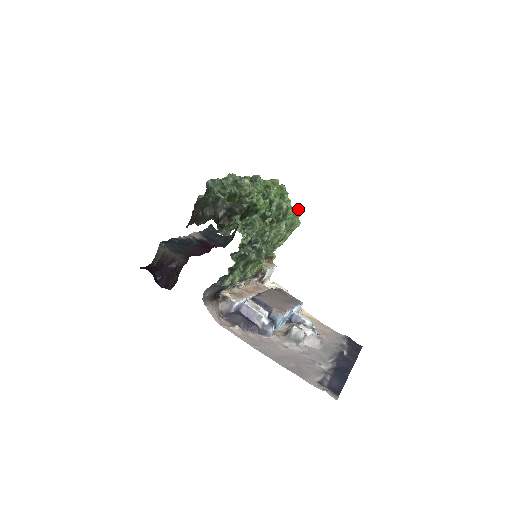
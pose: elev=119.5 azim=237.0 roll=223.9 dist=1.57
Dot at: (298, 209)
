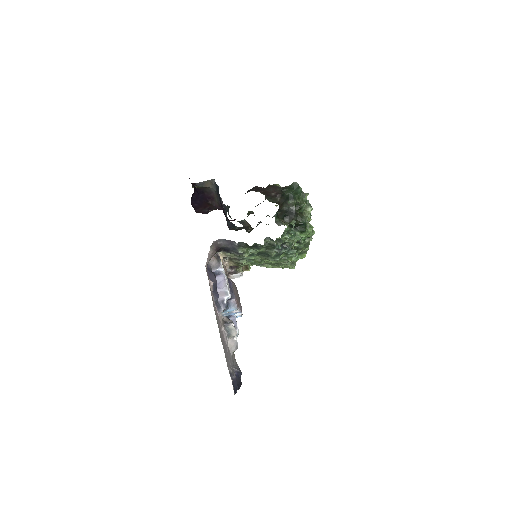
Dot at: occluded
